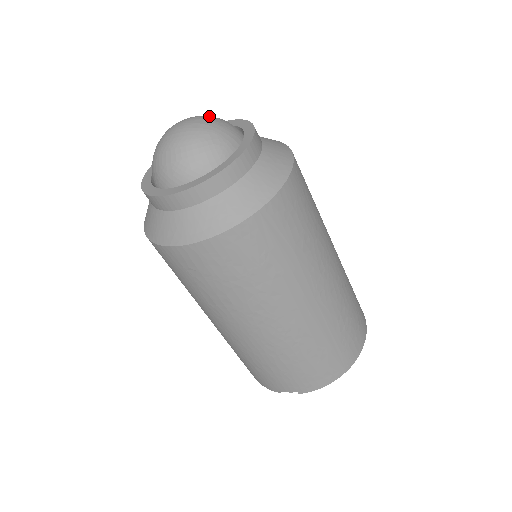
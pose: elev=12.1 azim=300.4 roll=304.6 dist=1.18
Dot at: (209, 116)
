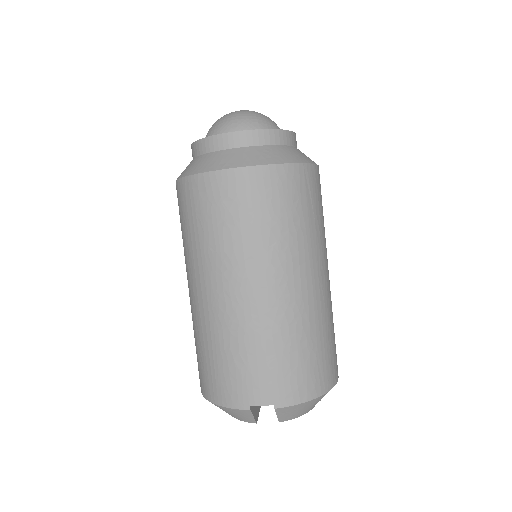
Dot at: occluded
